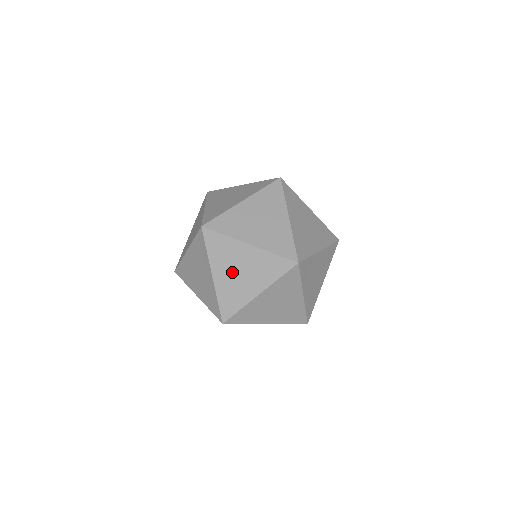
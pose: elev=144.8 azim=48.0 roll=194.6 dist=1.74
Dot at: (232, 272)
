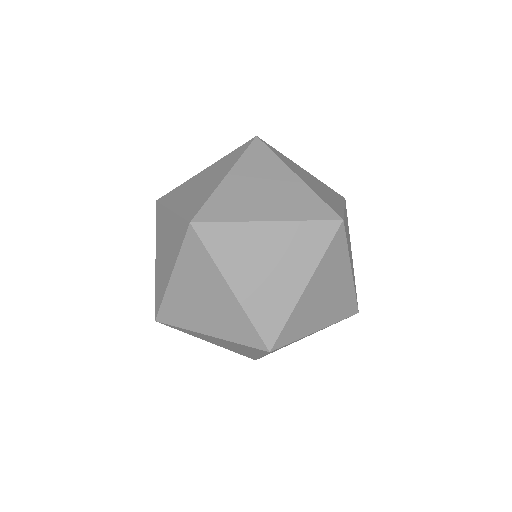
Dot at: (220, 344)
